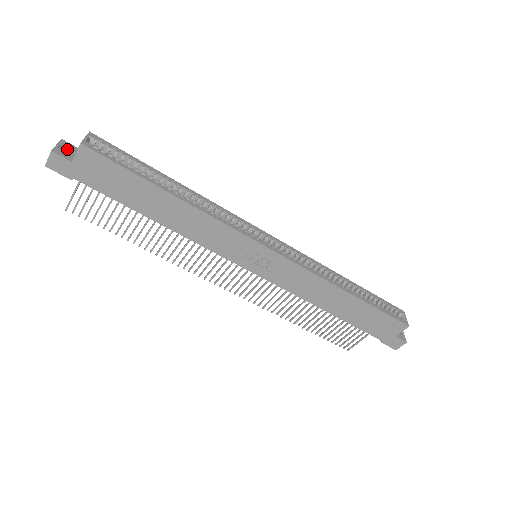
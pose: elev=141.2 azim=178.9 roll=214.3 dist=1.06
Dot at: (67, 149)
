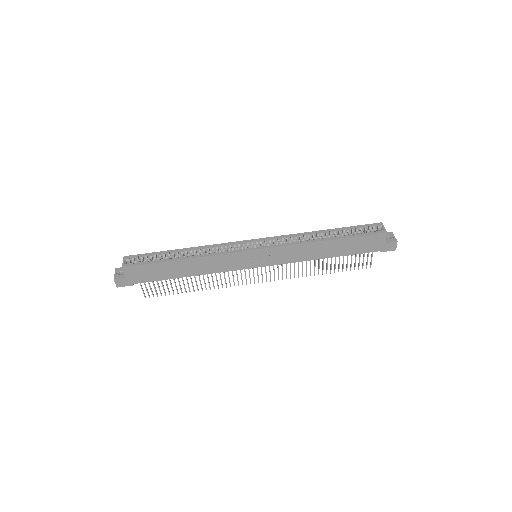
Dot at: (121, 272)
